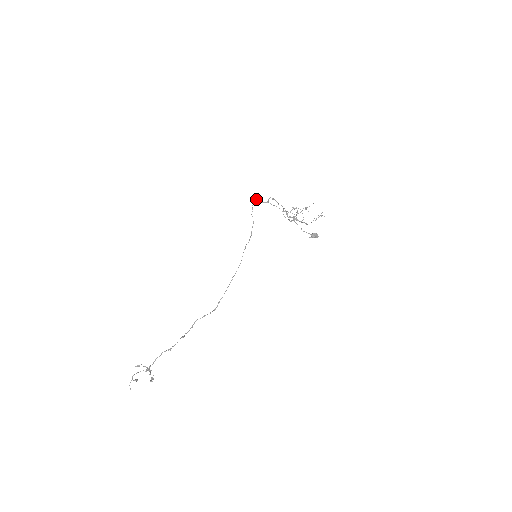
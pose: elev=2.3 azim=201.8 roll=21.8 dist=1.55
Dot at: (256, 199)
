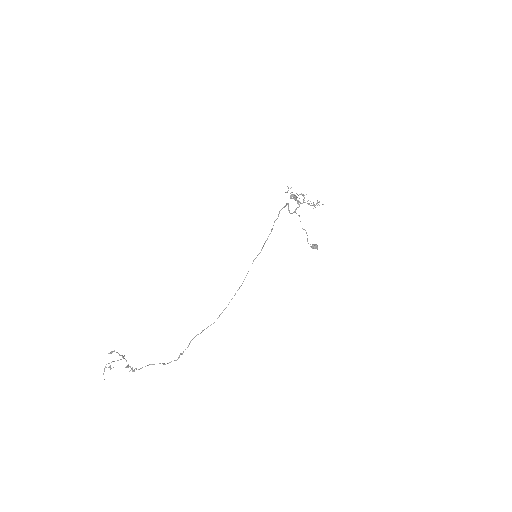
Dot at: occluded
